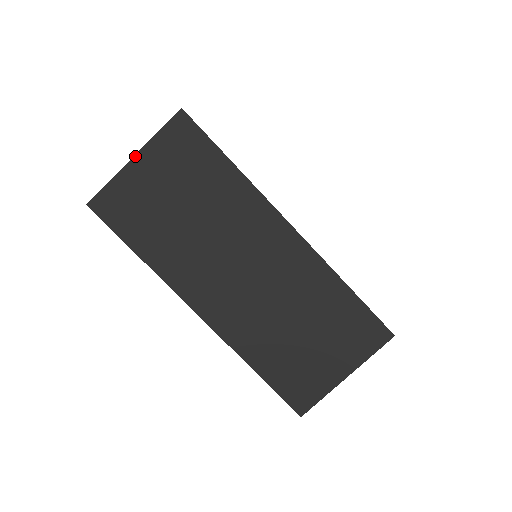
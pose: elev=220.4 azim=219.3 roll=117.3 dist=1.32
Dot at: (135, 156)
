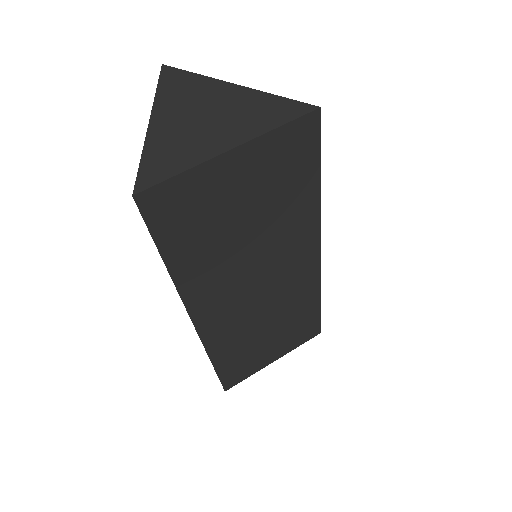
Dot at: (235, 148)
